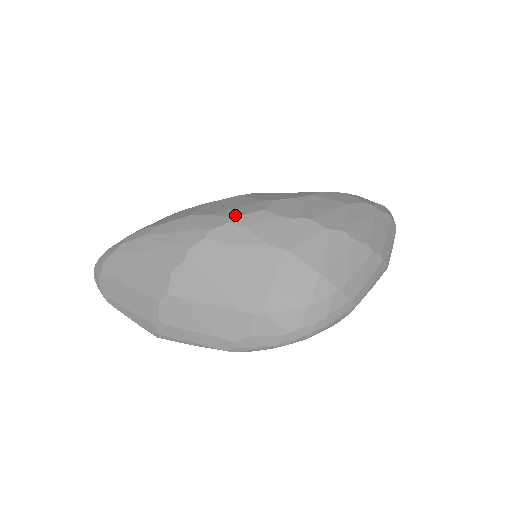
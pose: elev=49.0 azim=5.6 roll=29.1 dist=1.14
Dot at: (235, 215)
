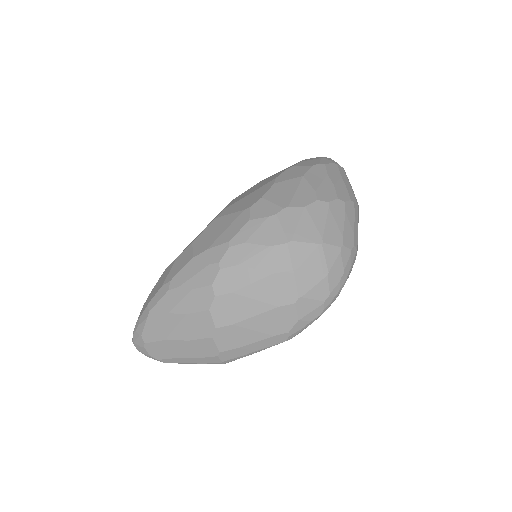
Dot at: (230, 238)
